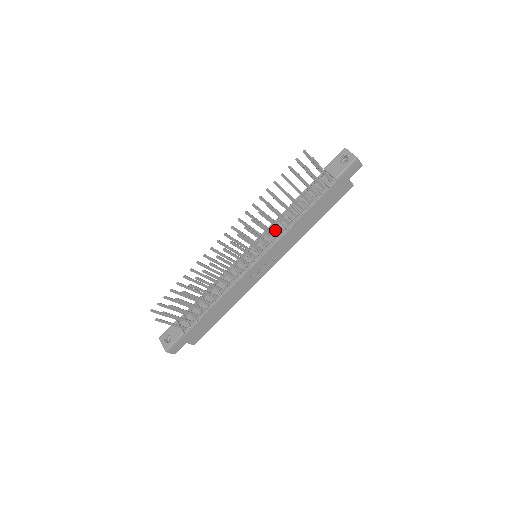
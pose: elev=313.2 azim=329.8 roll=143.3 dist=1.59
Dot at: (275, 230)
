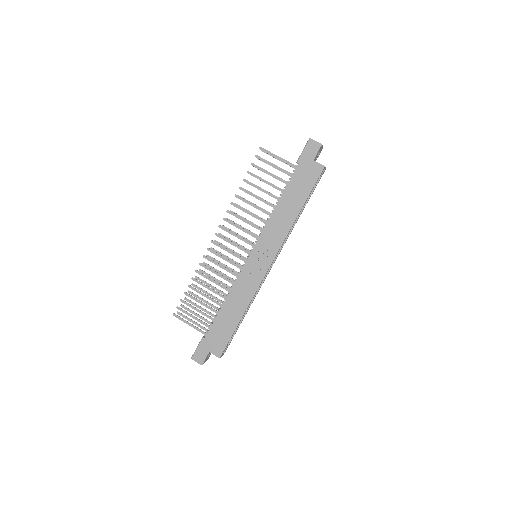
Dot at: occluded
